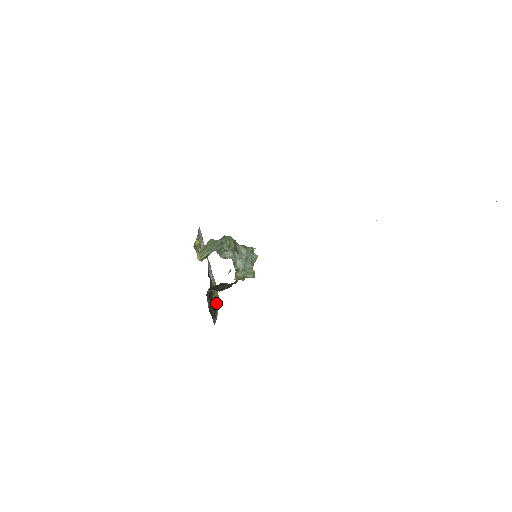
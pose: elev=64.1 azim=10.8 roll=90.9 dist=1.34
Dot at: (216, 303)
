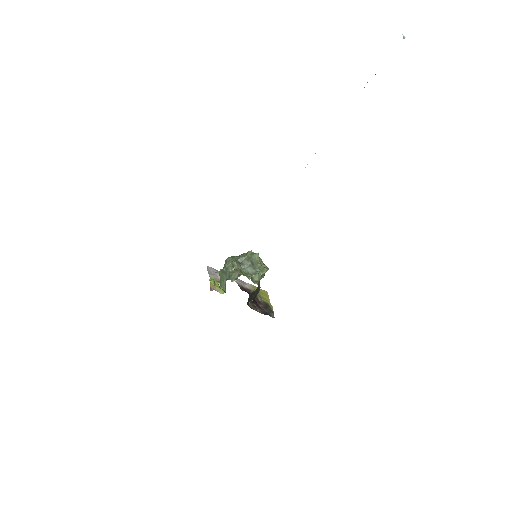
Dot at: (265, 300)
